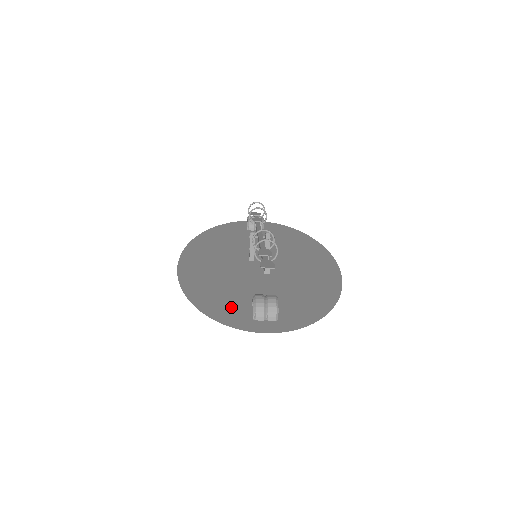
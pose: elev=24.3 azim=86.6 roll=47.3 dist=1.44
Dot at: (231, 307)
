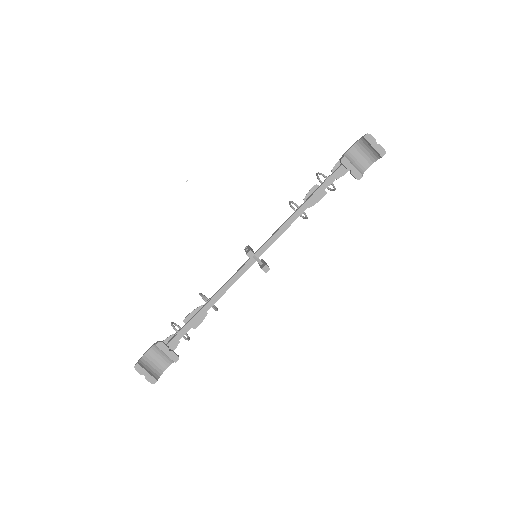
Dot at: occluded
